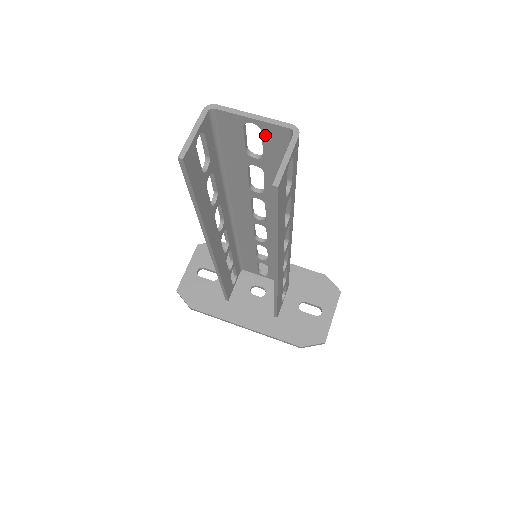
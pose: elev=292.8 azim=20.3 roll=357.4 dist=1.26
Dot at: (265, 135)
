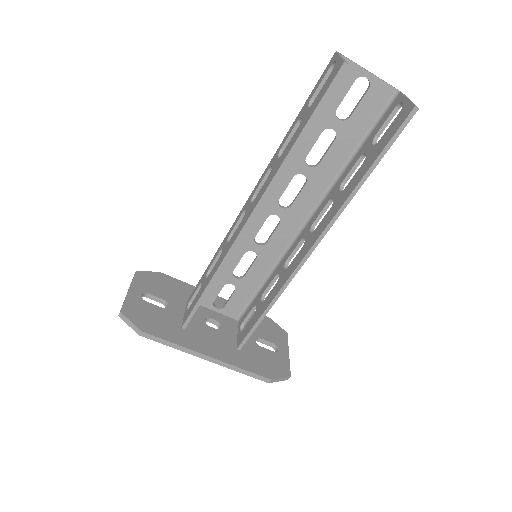
Dot at: (369, 93)
